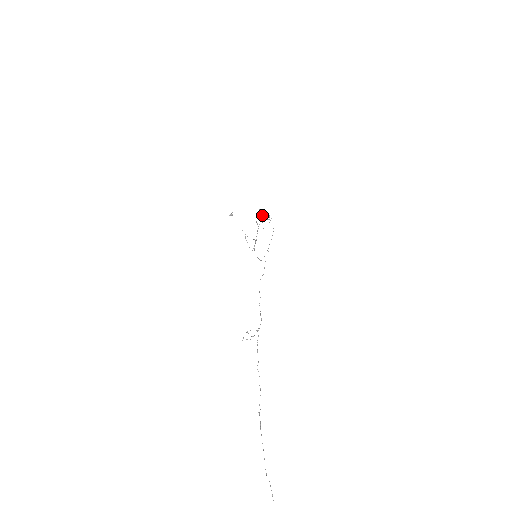
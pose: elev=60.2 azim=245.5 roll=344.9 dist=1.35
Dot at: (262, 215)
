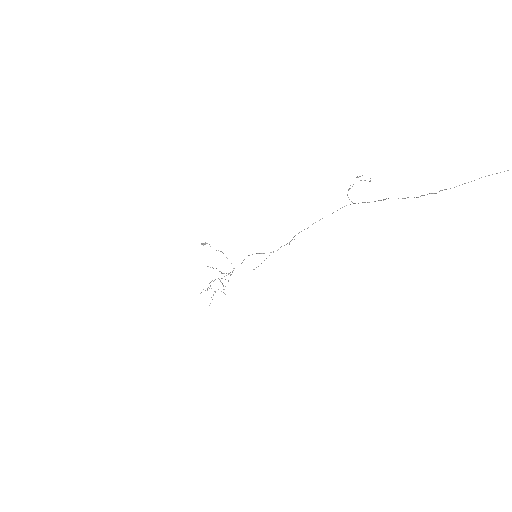
Dot at: occluded
